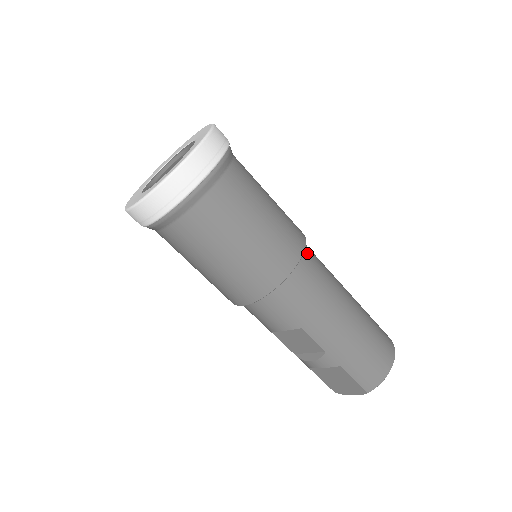
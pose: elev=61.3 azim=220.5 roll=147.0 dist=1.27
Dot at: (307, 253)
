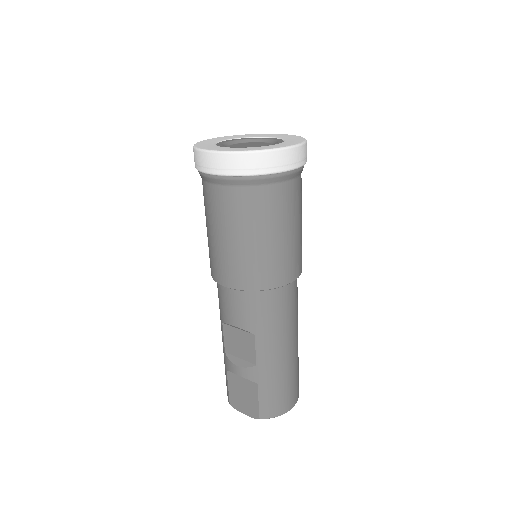
Dot at: (296, 280)
